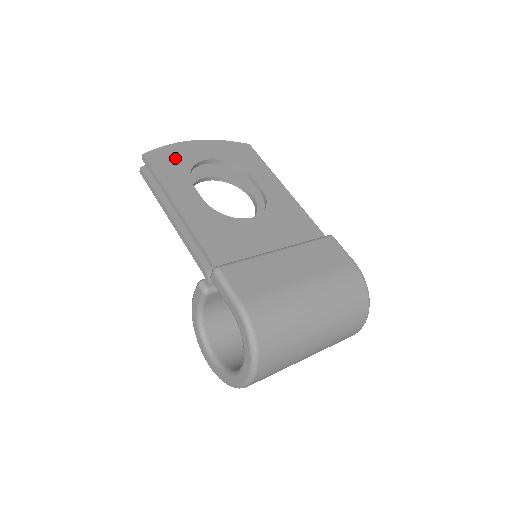
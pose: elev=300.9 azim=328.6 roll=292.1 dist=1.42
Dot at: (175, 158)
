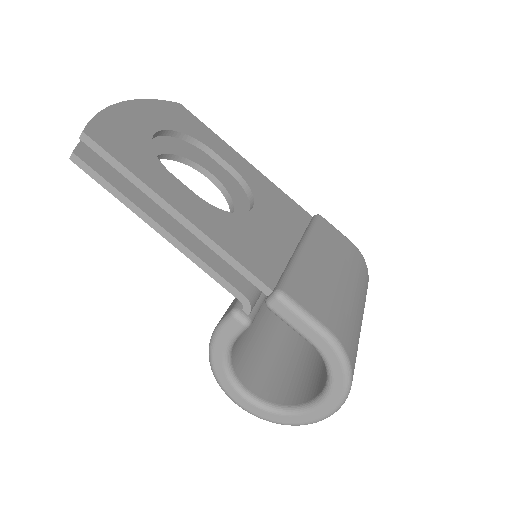
Dot at: (124, 133)
